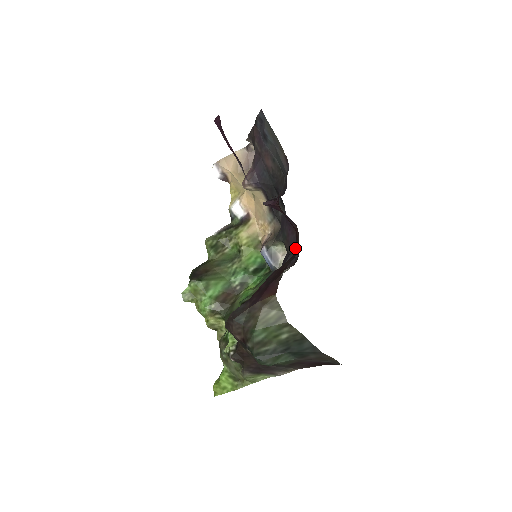
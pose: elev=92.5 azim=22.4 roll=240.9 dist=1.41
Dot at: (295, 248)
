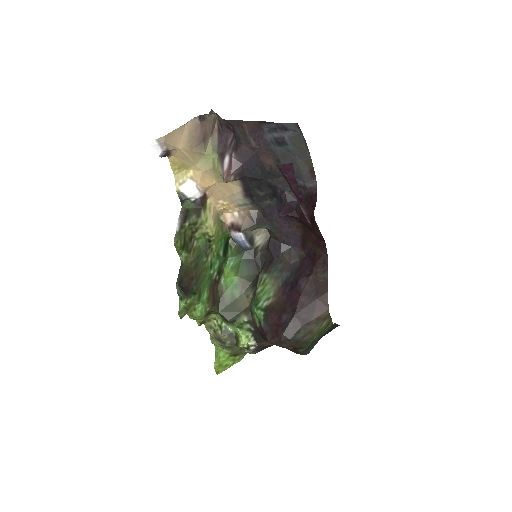
Dot at: (293, 240)
